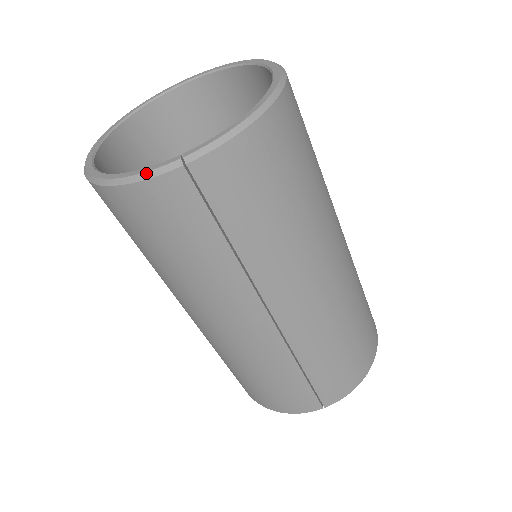
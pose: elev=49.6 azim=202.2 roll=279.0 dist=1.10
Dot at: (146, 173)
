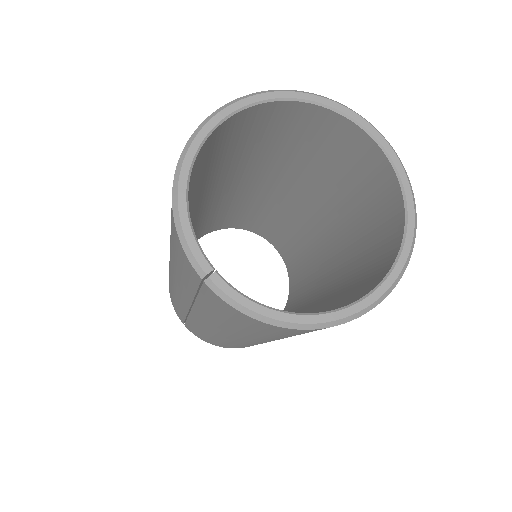
Dot at: (185, 241)
